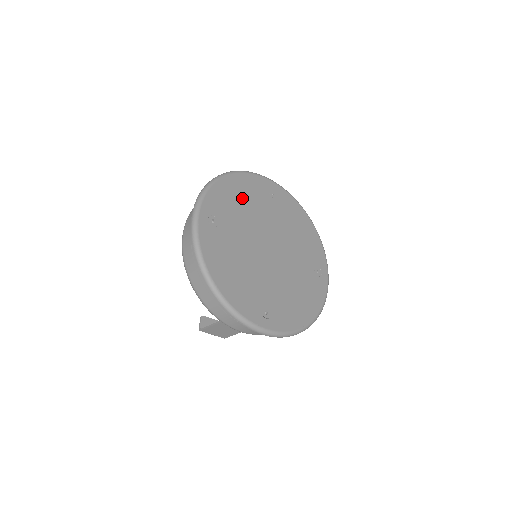
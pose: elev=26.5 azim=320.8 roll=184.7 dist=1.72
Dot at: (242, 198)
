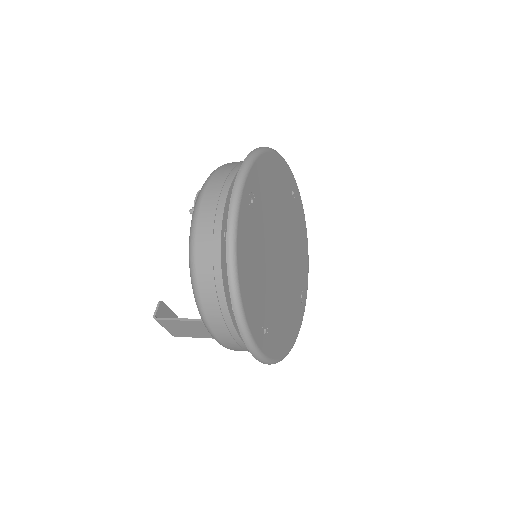
Dot at: (275, 185)
